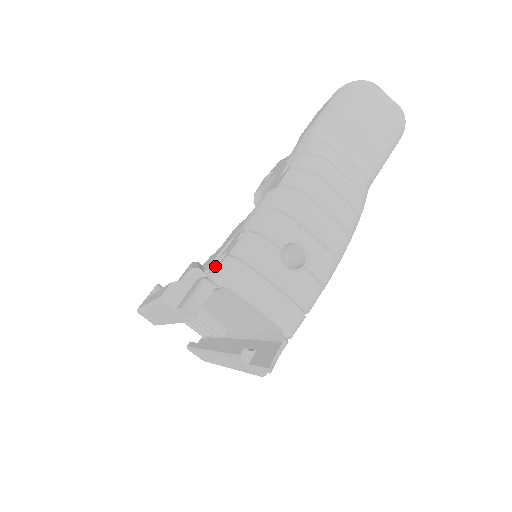
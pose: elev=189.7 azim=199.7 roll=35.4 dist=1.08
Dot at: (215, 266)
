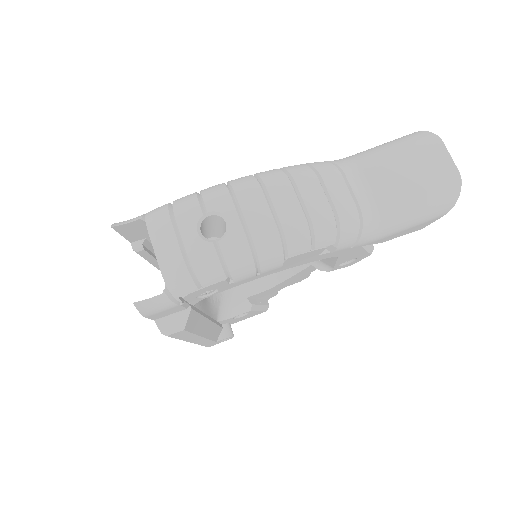
Dot at: occluded
